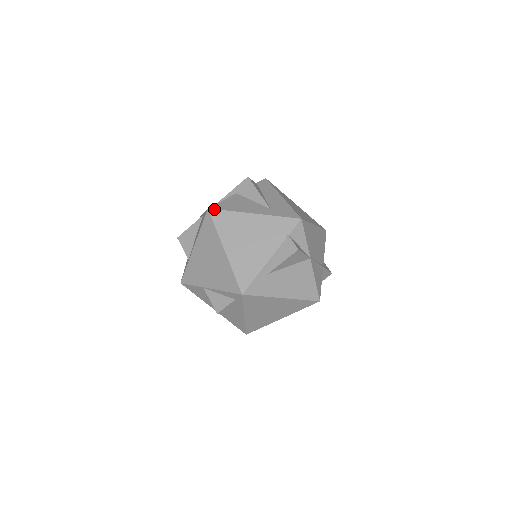
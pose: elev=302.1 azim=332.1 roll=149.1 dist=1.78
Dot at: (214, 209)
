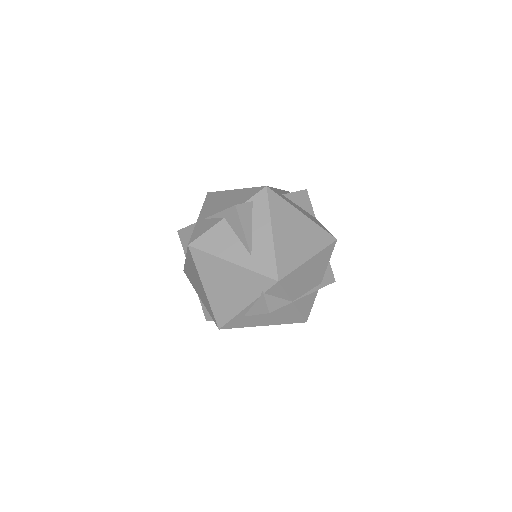
Dot at: (194, 248)
